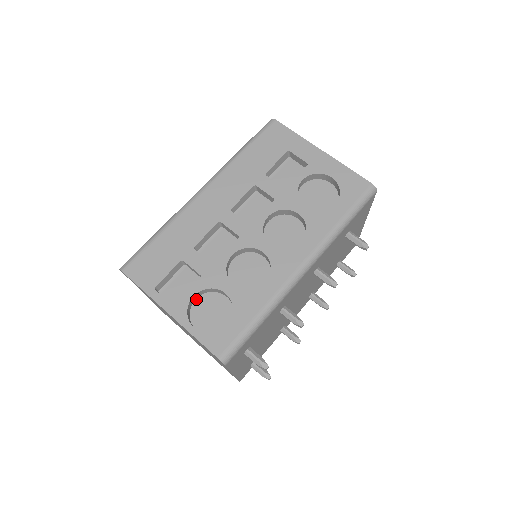
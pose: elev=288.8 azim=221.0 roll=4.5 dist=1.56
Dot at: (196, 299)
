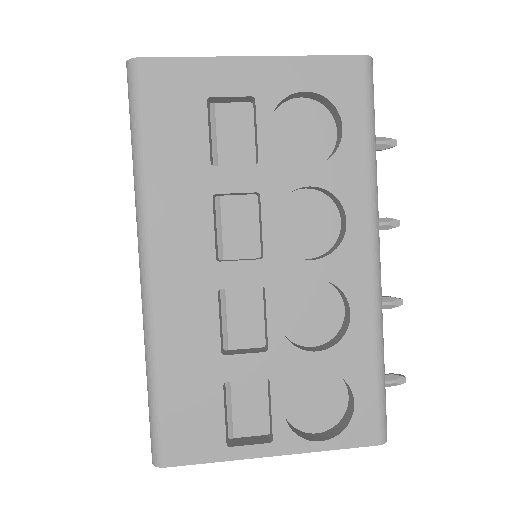
Dot at: occluded
